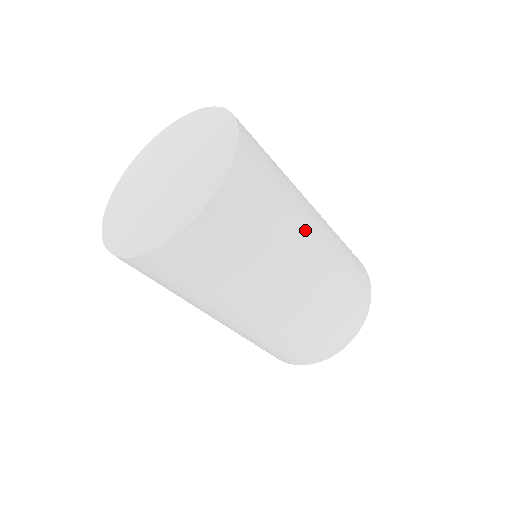
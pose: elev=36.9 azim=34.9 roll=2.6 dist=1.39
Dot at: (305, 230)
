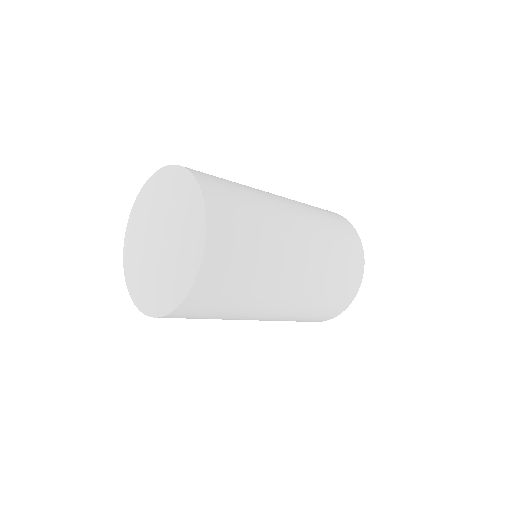
Dot at: (286, 250)
